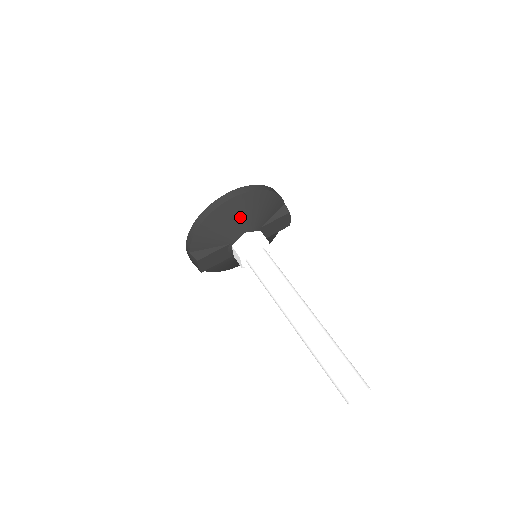
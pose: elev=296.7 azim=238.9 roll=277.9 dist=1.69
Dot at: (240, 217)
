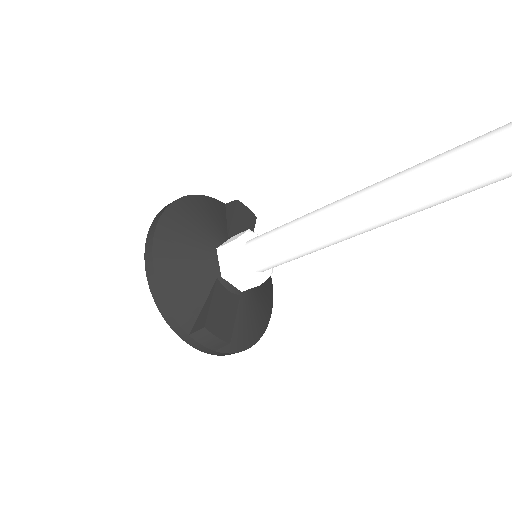
Dot at: (191, 238)
